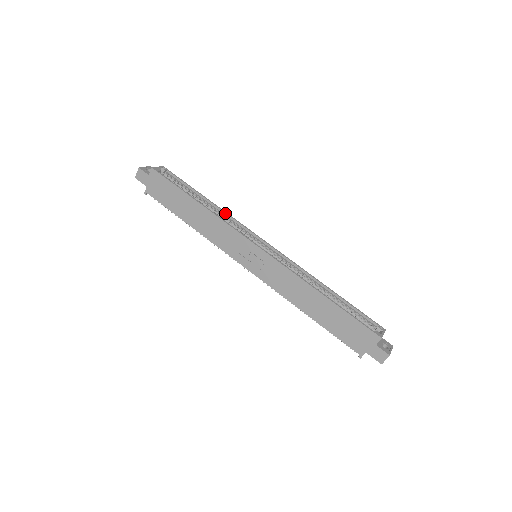
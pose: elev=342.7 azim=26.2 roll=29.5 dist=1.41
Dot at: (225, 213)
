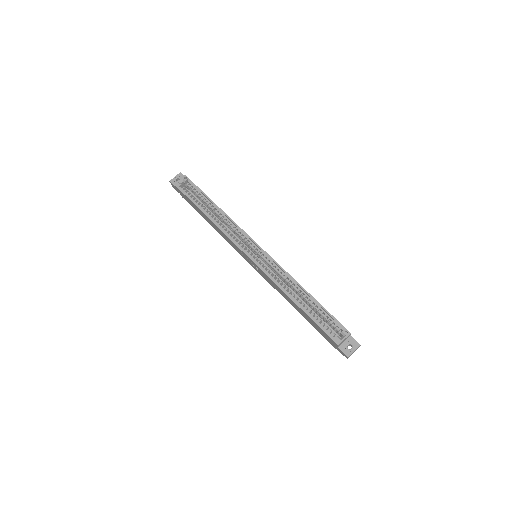
Dot at: (229, 219)
